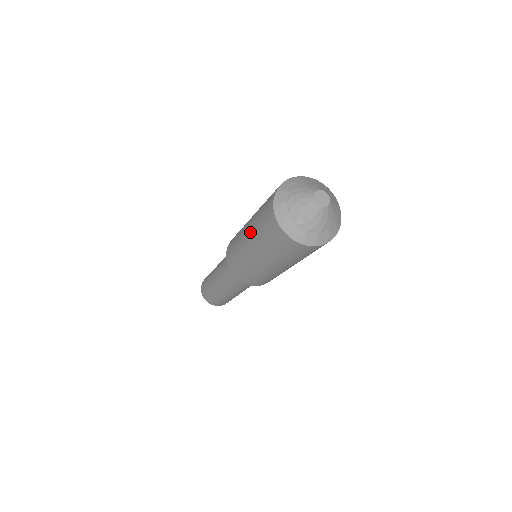
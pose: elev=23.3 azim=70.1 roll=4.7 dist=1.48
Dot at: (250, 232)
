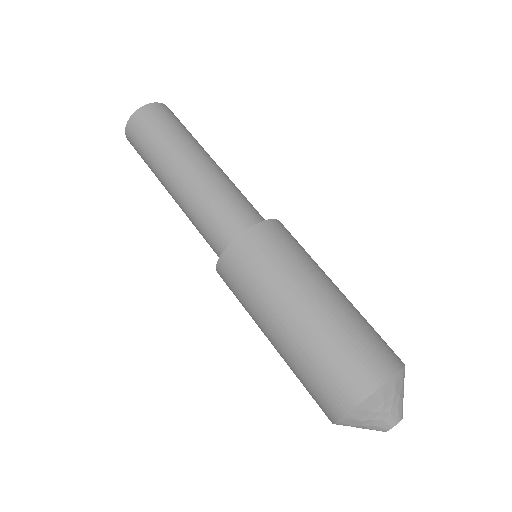
Dot at: (286, 347)
